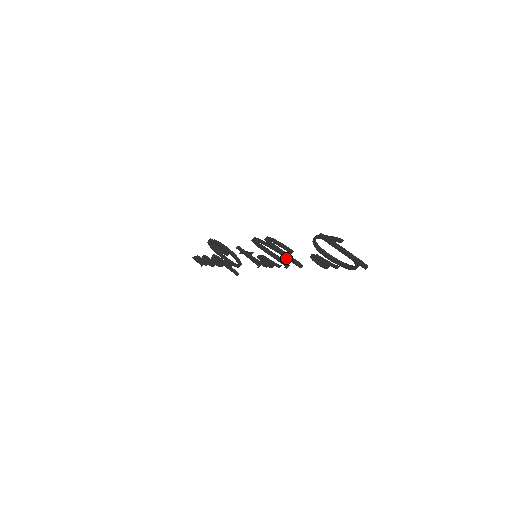
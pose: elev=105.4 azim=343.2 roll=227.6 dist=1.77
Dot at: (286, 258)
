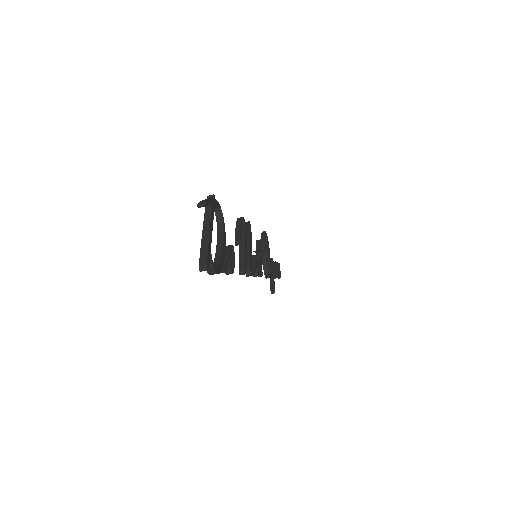
Dot at: (240, 254)
